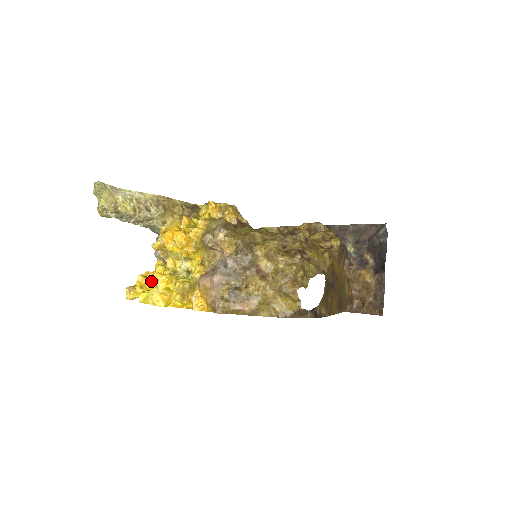
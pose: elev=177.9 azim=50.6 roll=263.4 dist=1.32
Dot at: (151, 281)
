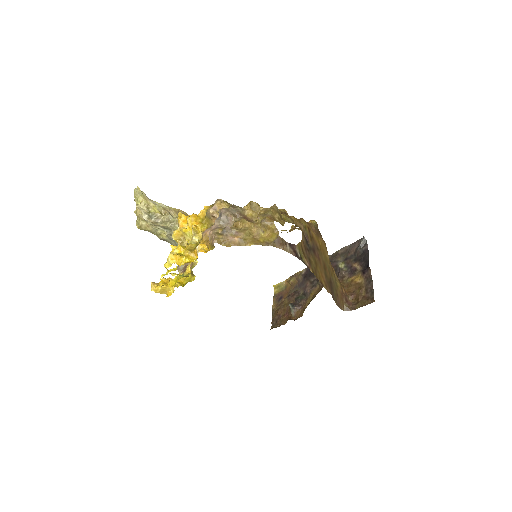
Dot at: occluded
